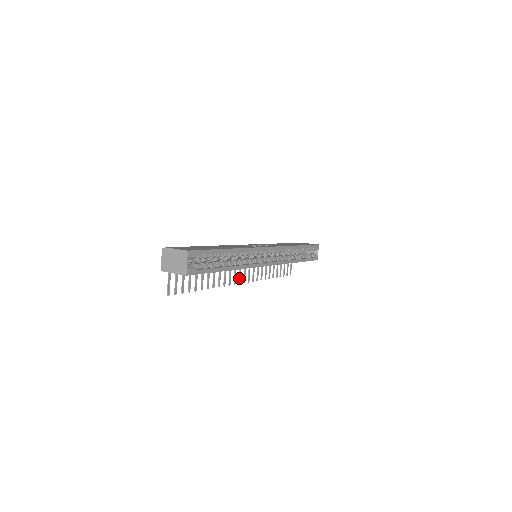
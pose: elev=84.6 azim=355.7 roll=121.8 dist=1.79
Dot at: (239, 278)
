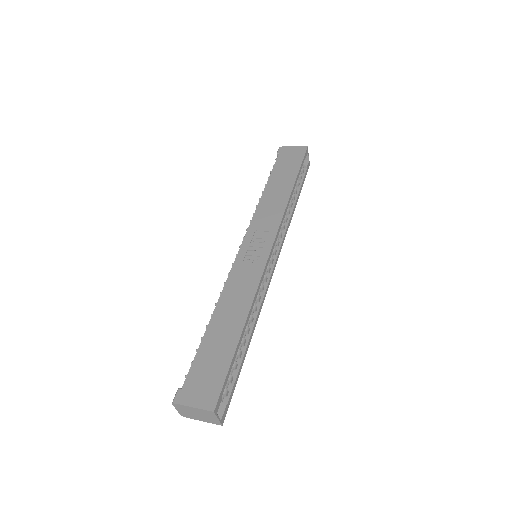
Dot at: occluded
